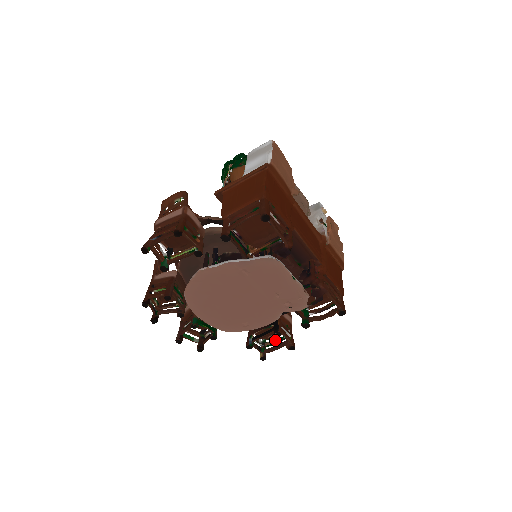
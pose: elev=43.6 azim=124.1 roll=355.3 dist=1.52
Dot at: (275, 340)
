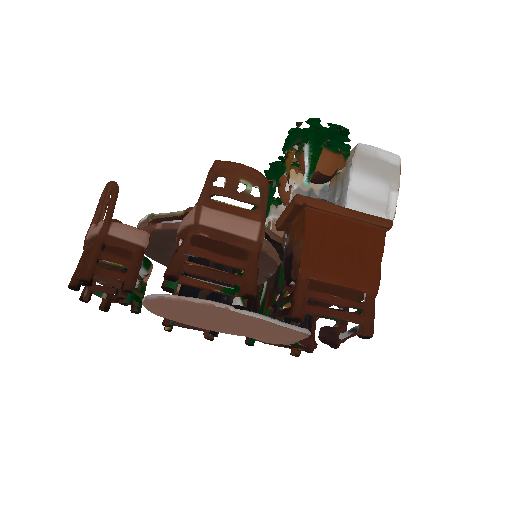
Dot at: occluded
